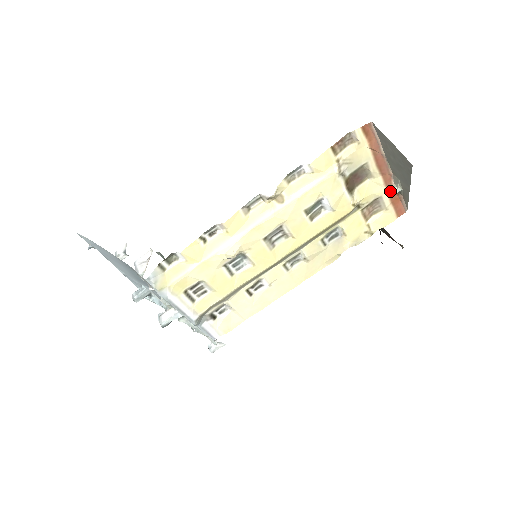
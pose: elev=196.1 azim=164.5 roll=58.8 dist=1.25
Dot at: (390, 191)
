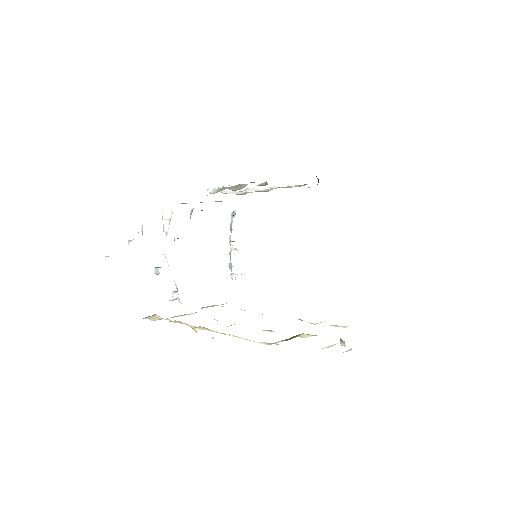
Dot at: (340, 343)
